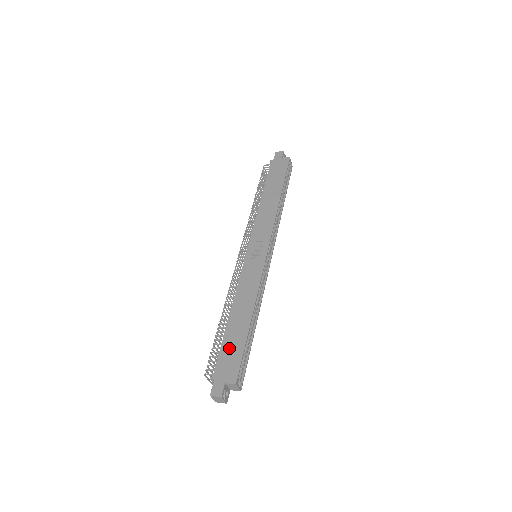
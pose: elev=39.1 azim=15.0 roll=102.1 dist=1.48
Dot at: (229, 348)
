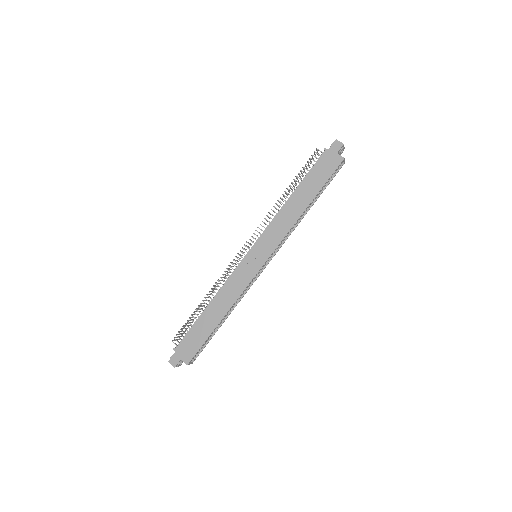
Dot at: (195, 334)
